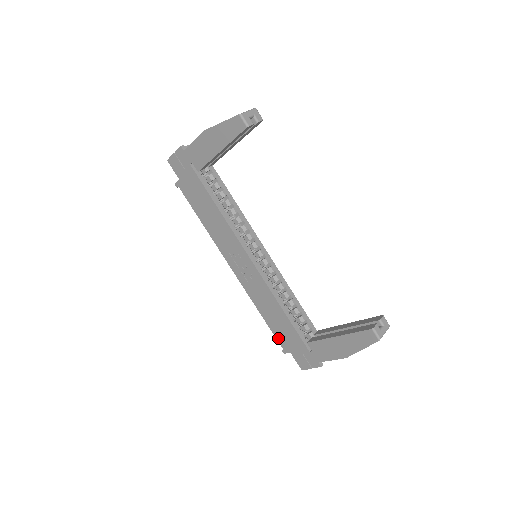
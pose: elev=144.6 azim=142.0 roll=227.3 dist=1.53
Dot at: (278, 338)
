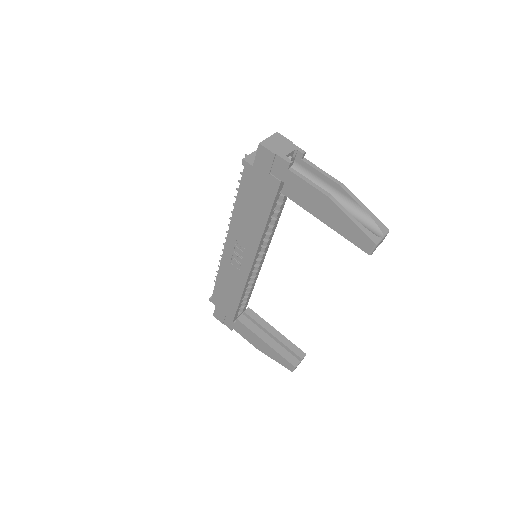
Dot at: (215, 295)
